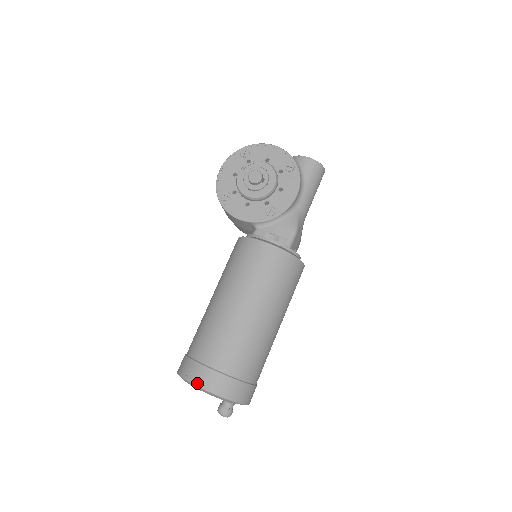
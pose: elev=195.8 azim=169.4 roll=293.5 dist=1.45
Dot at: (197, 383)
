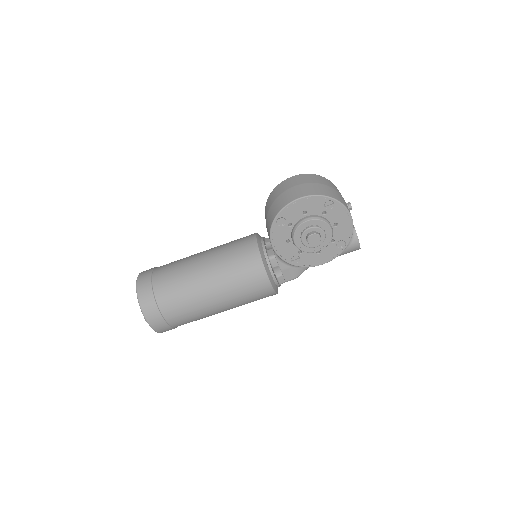
Dot at: (148, 320)
